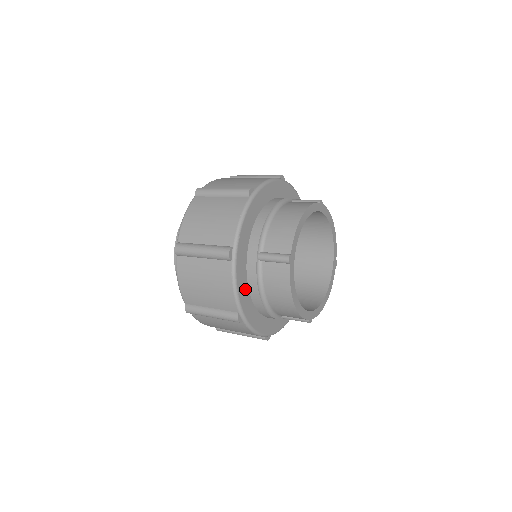
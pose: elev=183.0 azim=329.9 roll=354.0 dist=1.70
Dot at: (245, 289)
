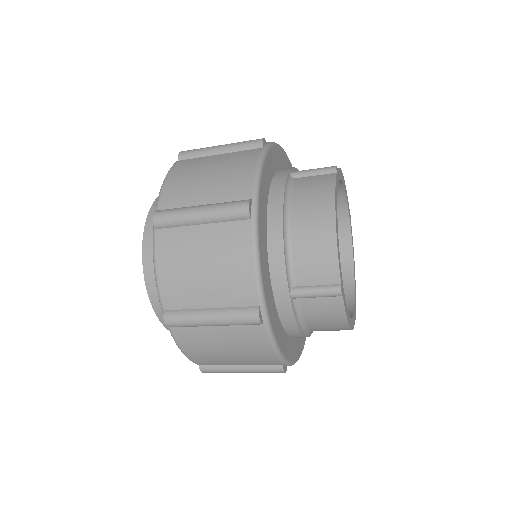
Dot at: (282, 335)
